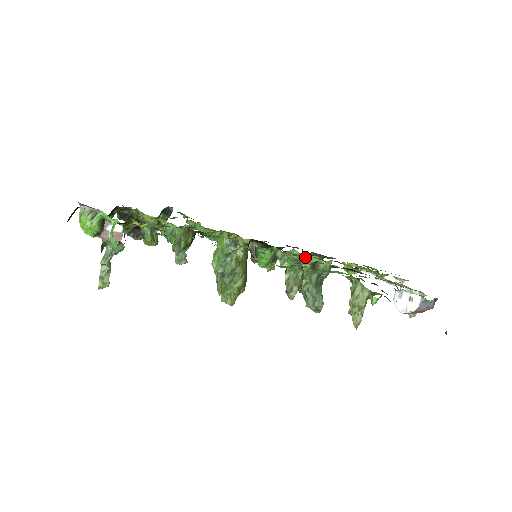
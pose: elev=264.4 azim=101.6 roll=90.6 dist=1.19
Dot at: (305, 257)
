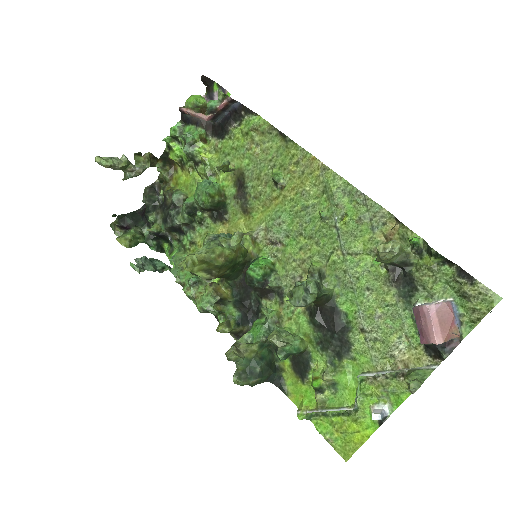
Dot at: occluded
